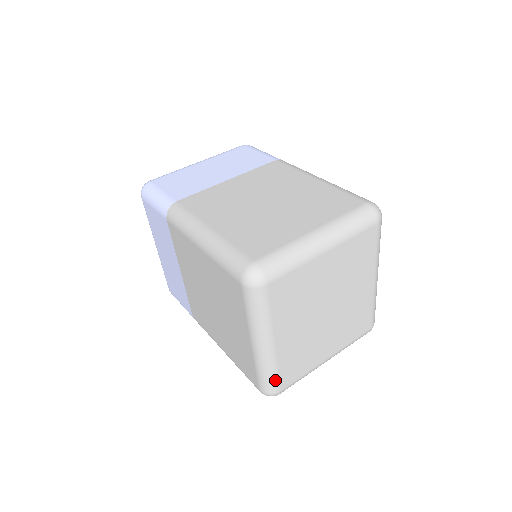
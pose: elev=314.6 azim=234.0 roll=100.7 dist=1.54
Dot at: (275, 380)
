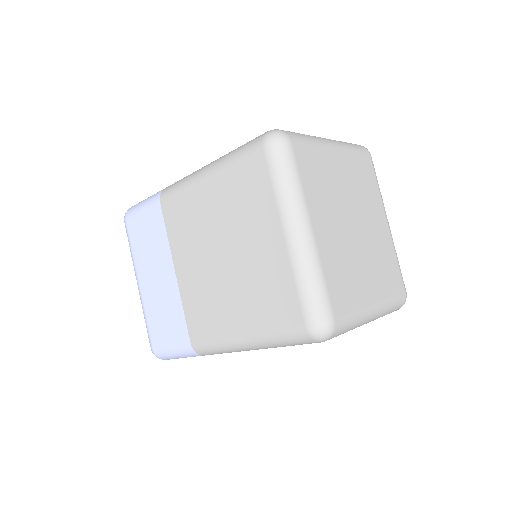
Dot at: (324, 295)
